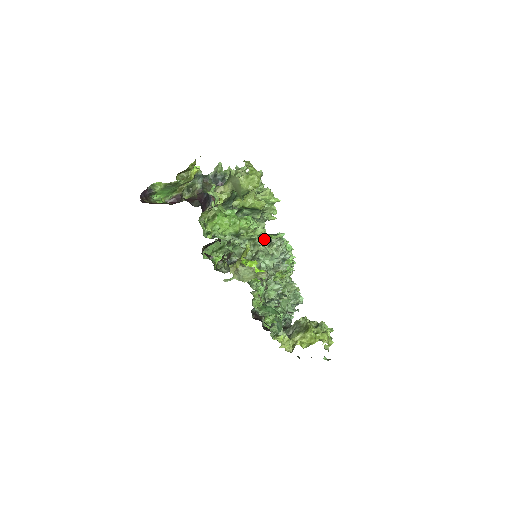
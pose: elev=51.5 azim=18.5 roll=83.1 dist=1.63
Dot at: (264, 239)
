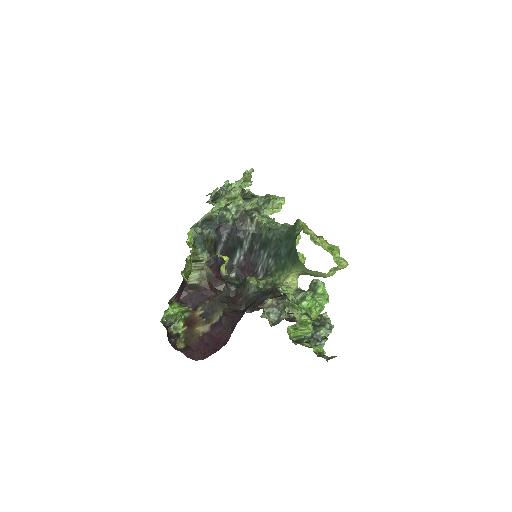
Dot at: occluded
